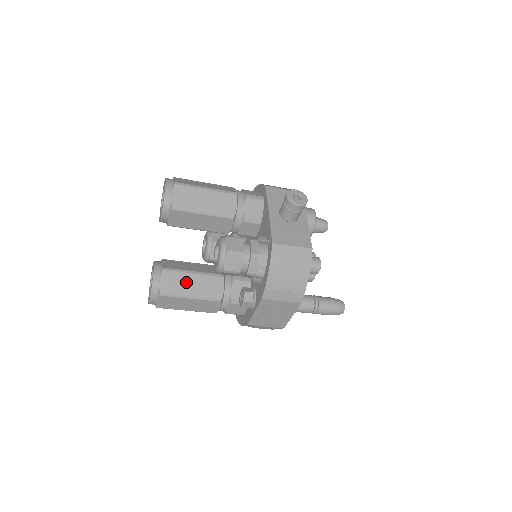
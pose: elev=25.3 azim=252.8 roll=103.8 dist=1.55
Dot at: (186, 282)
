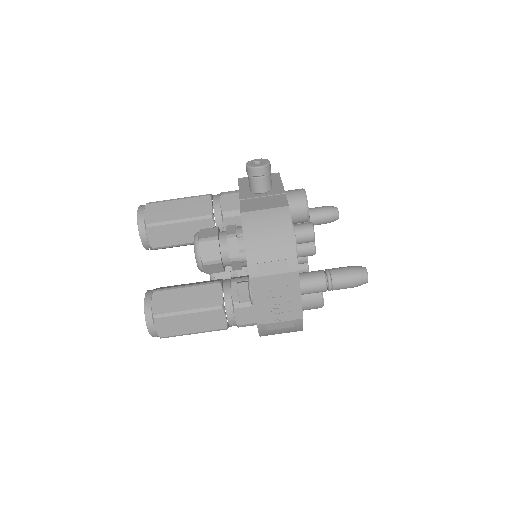
Dot at: (179, 298)
